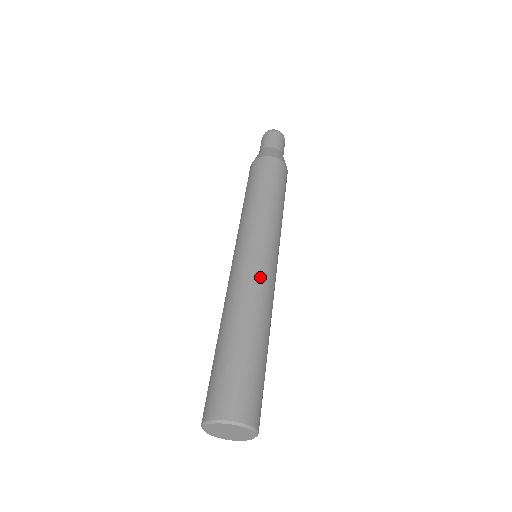
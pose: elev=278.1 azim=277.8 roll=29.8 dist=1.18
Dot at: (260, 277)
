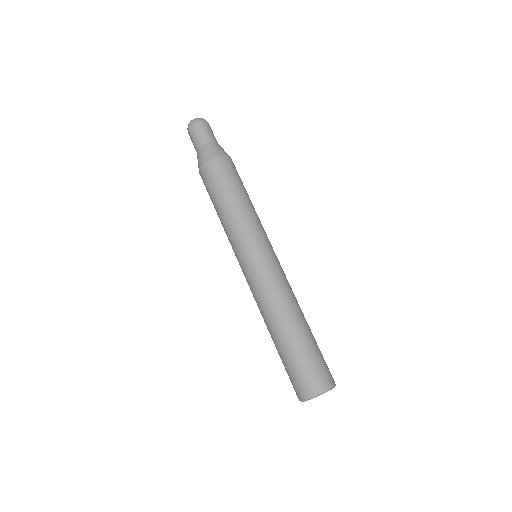
Dot at: (272, 282)
